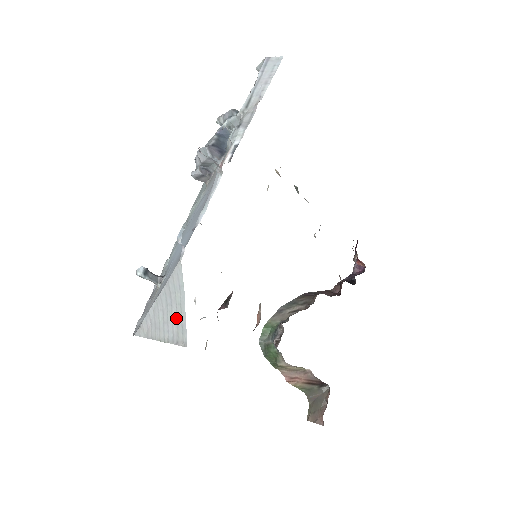
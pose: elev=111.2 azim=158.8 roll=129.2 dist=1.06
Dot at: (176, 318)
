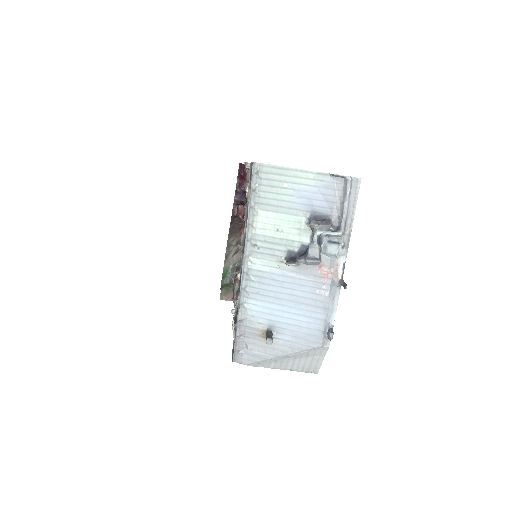
Dot at: (310, 364)
